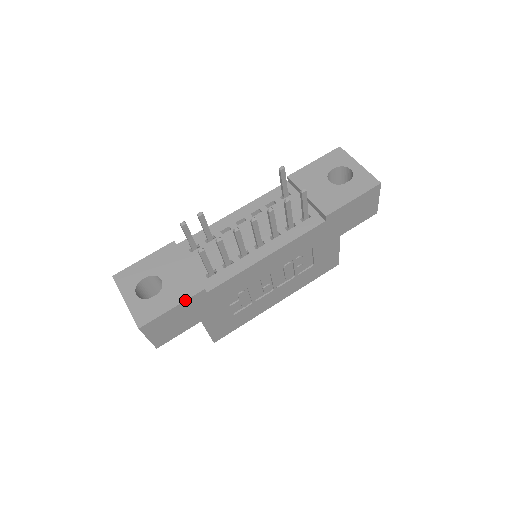
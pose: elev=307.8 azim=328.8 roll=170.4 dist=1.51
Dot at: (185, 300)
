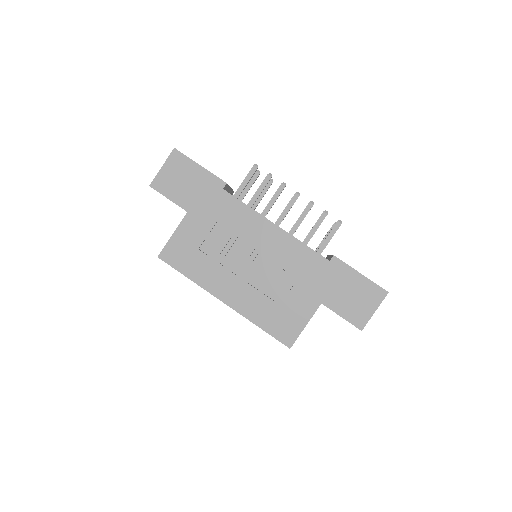
Dot at: occluded
